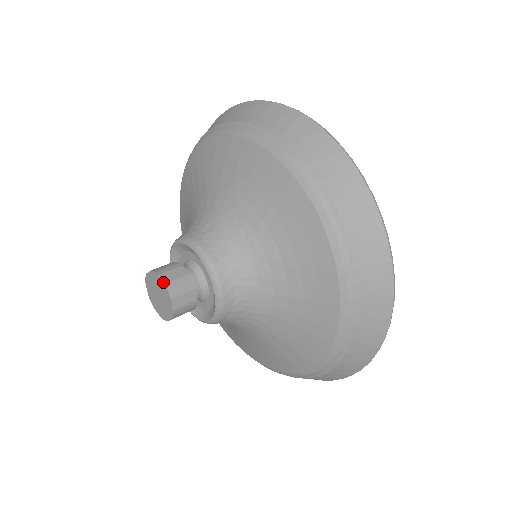
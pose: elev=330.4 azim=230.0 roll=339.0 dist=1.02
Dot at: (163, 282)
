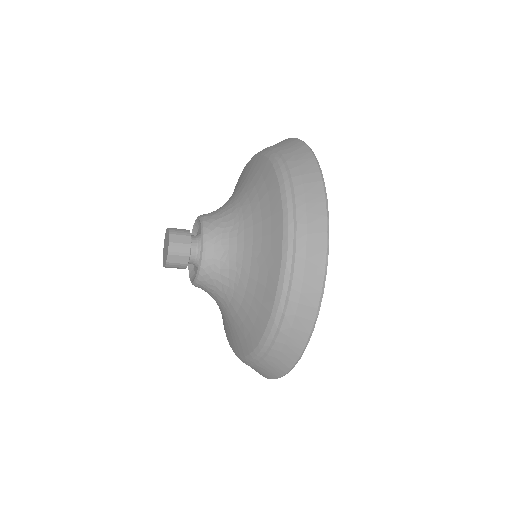
Dot at: occluded
